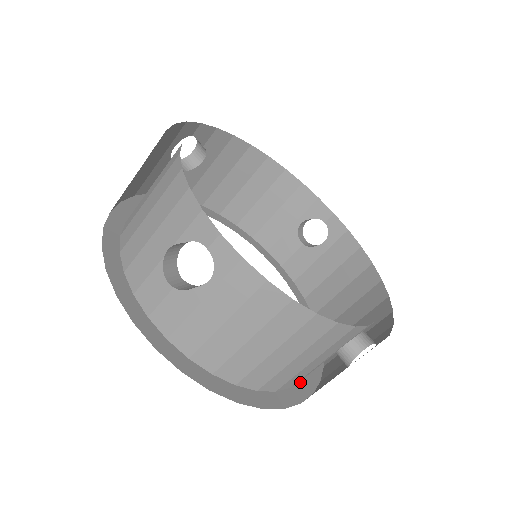
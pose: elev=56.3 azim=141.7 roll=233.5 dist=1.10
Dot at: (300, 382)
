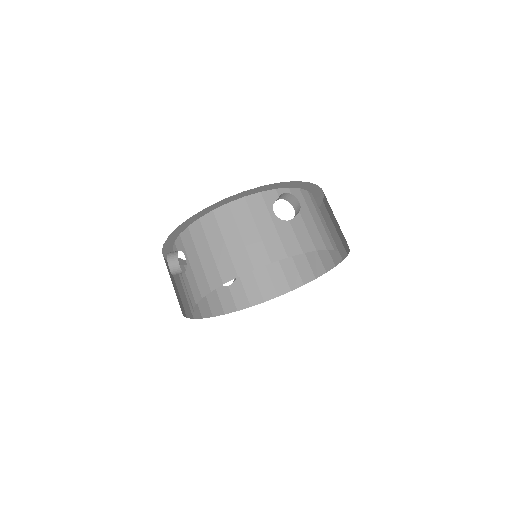
Dot at: occluded
